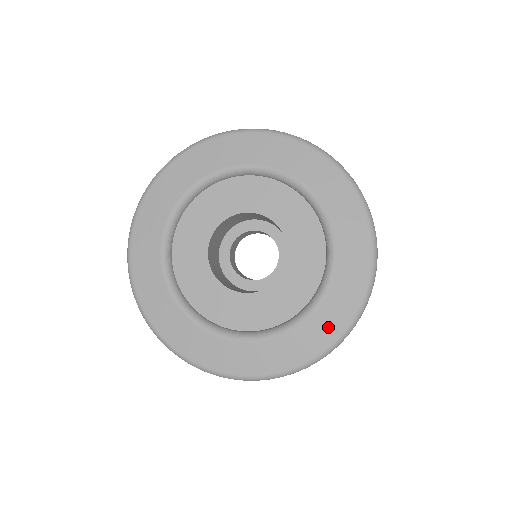
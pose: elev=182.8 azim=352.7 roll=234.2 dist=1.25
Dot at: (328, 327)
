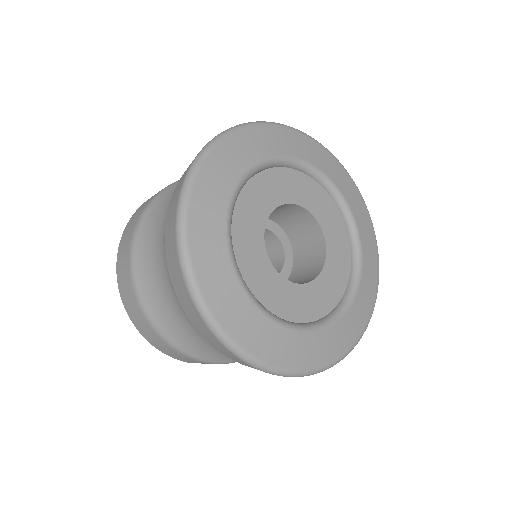
Dot at: (295, 354)
